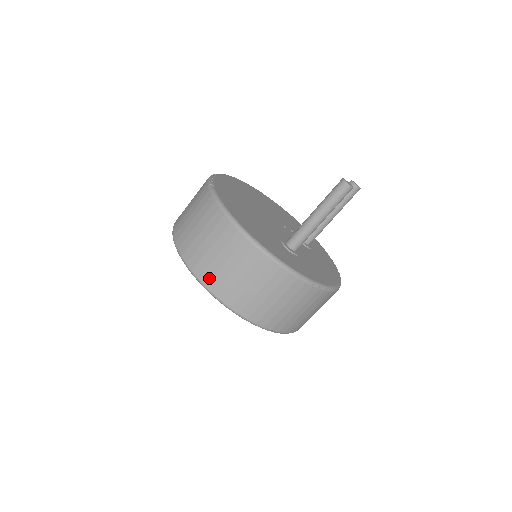
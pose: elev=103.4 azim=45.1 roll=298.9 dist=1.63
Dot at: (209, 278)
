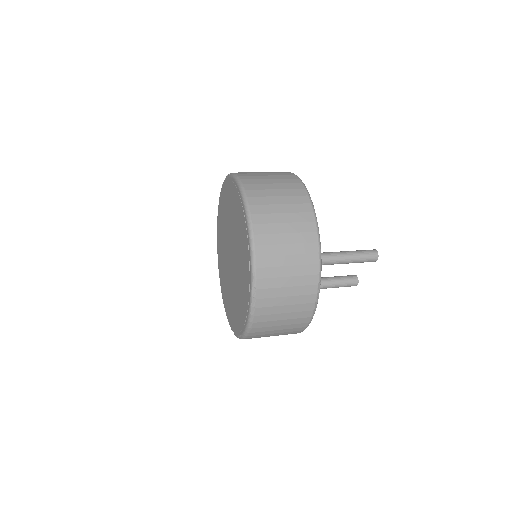
Dot at: (257, 203)
